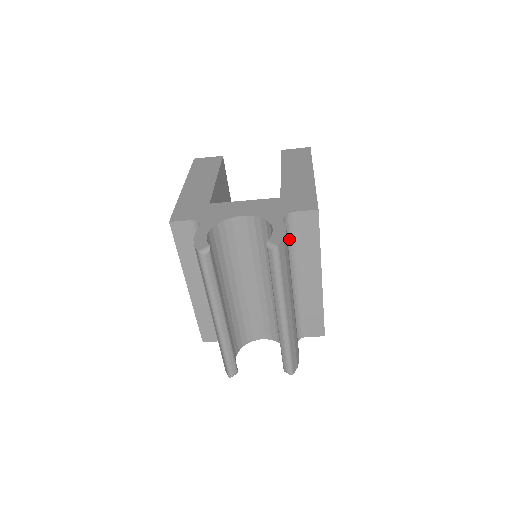
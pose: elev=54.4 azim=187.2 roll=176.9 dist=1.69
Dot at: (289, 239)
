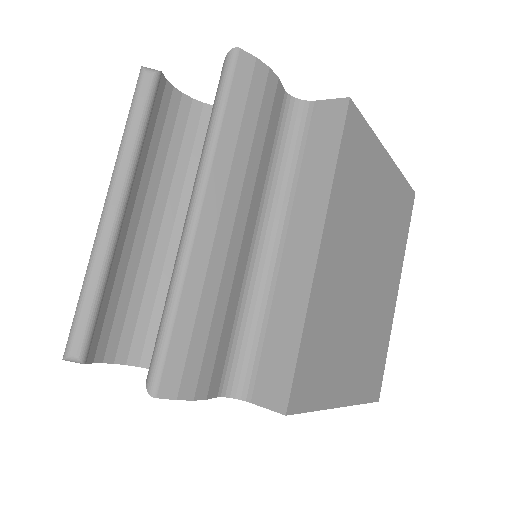
Dot at: (288, 146)
